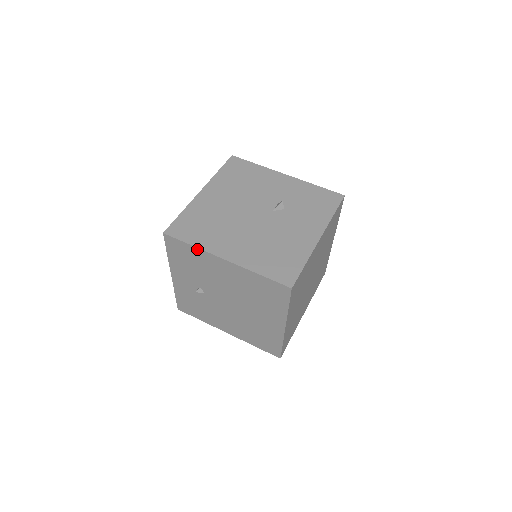
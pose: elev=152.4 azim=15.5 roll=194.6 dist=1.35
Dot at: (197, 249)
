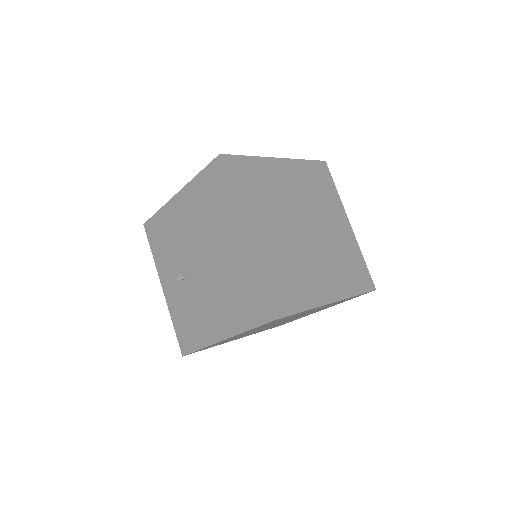
Dot at: (162, 210)
